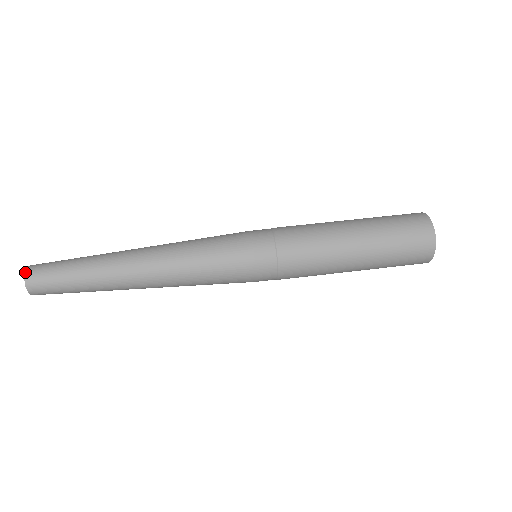
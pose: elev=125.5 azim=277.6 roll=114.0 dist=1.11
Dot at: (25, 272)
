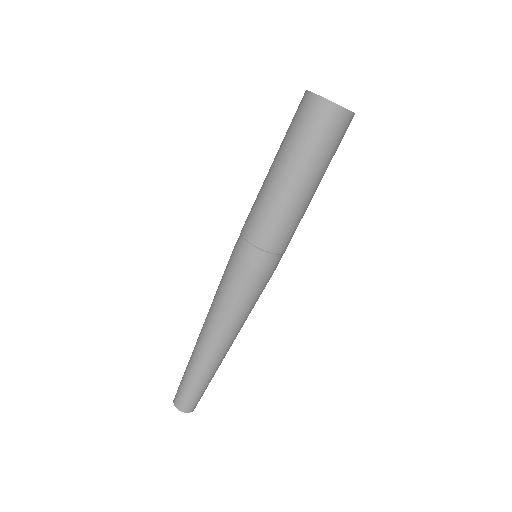
Dot at: occluded
